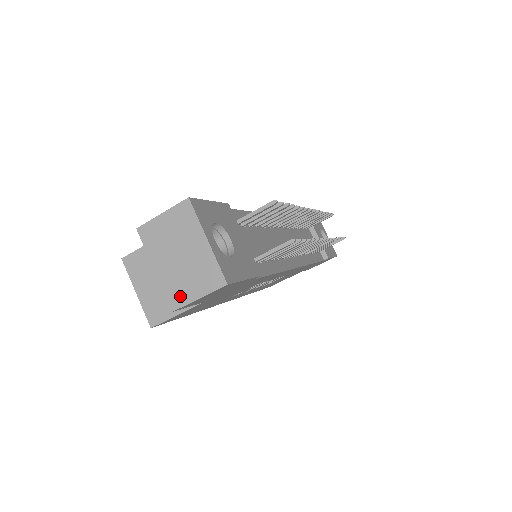
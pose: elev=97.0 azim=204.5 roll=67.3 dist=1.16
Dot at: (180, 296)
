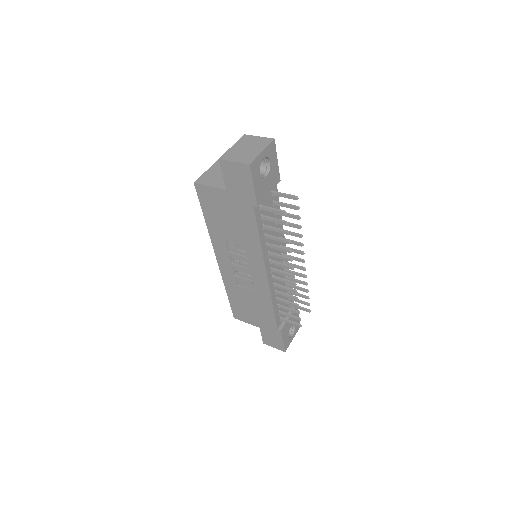
Dot at: (229, 157)
